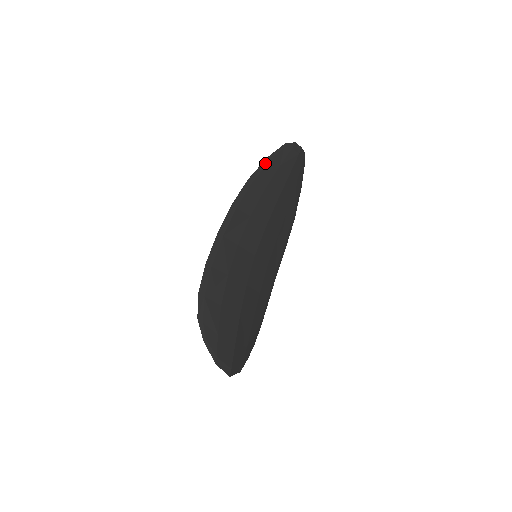
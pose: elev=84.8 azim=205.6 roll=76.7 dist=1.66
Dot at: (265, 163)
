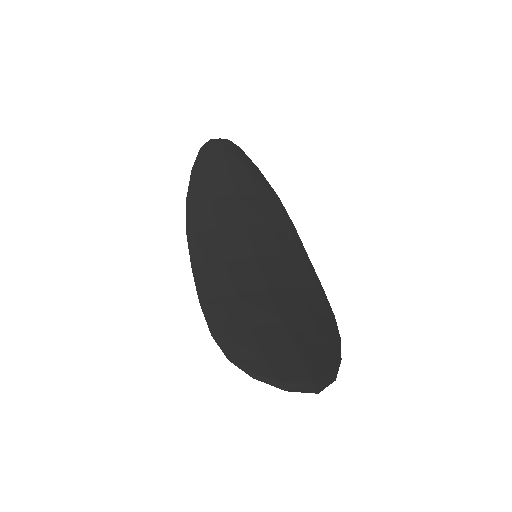
Dot at: (192, 177)
